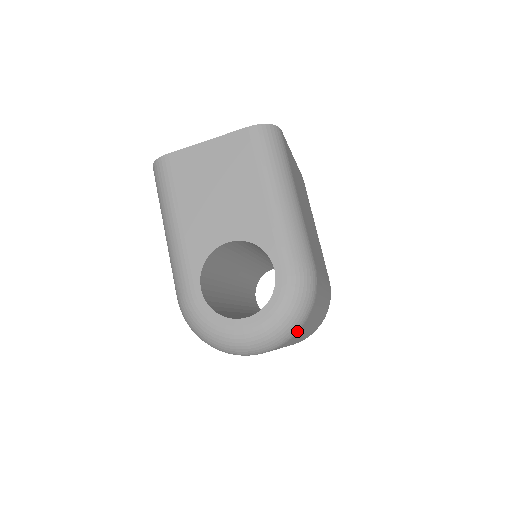
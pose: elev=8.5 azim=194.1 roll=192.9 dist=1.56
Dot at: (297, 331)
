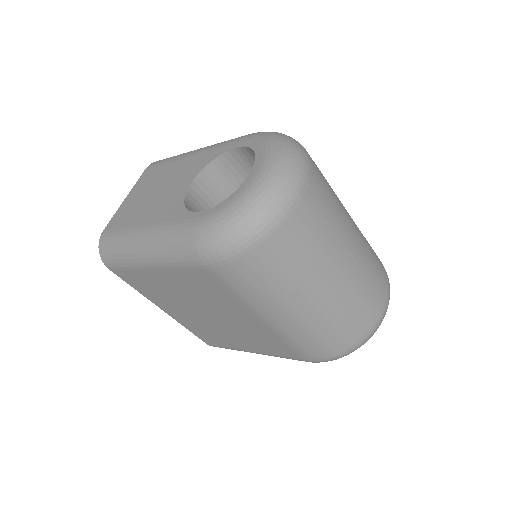
Dot at: (306, 153)
